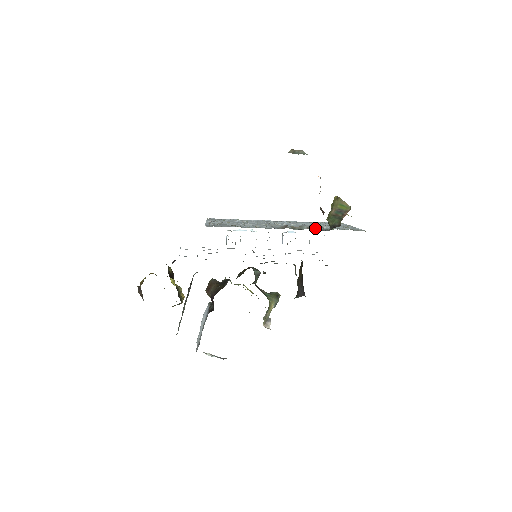
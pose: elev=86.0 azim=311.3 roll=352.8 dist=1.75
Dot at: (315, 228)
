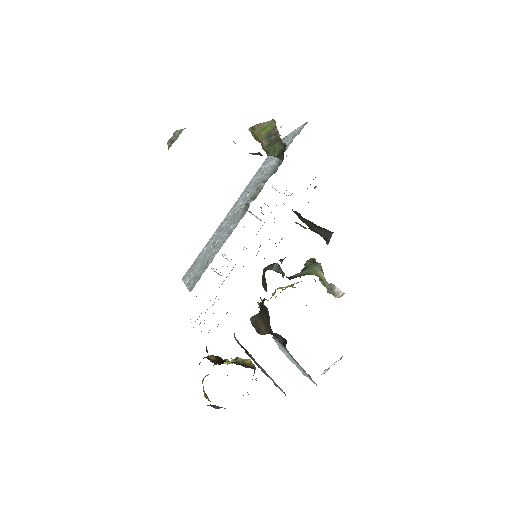
Dot at: (268, 174)
